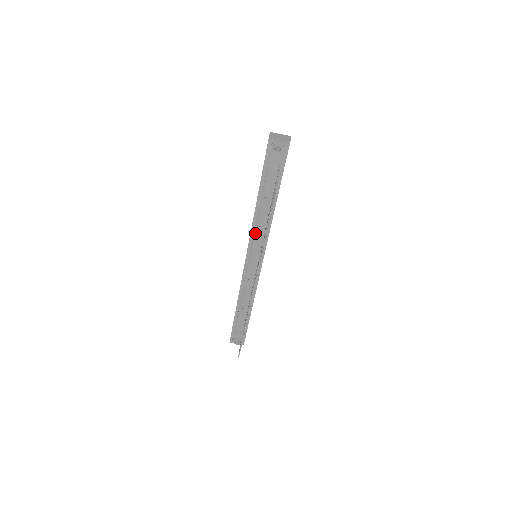
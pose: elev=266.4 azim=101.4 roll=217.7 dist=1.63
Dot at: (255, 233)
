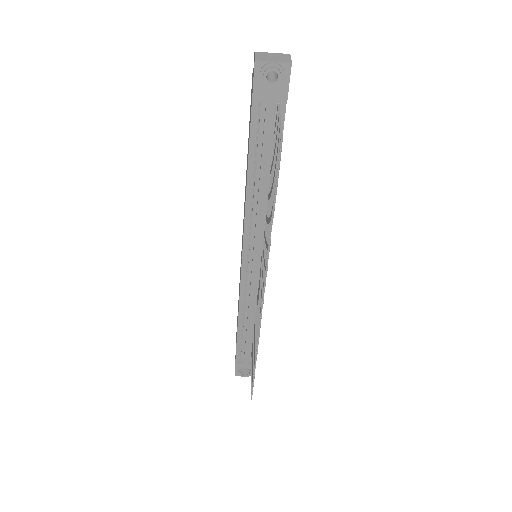
Dot at: (251, 223)
